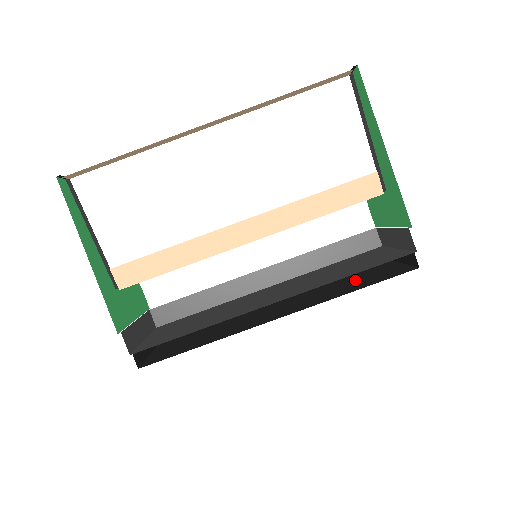
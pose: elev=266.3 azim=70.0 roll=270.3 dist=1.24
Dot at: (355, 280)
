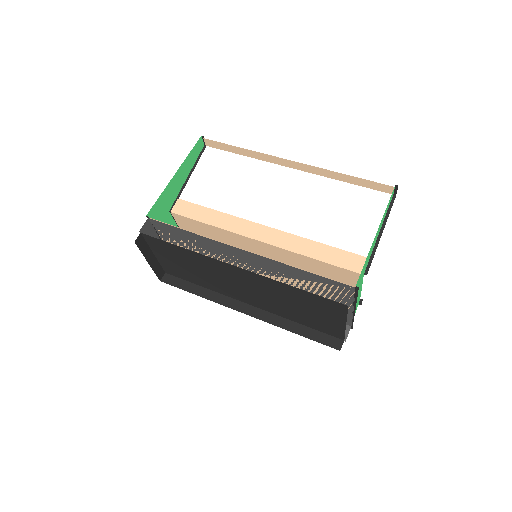
Dot at: occluded
